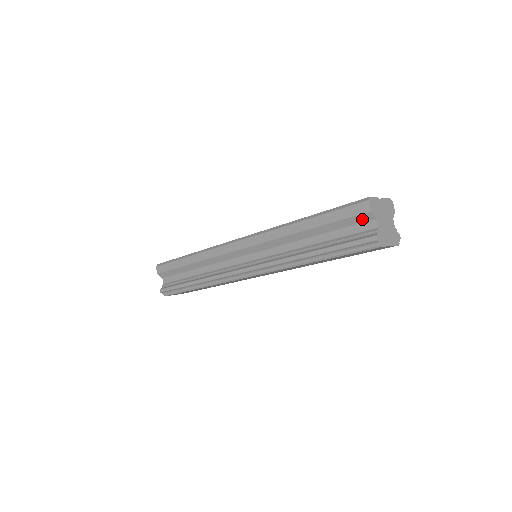
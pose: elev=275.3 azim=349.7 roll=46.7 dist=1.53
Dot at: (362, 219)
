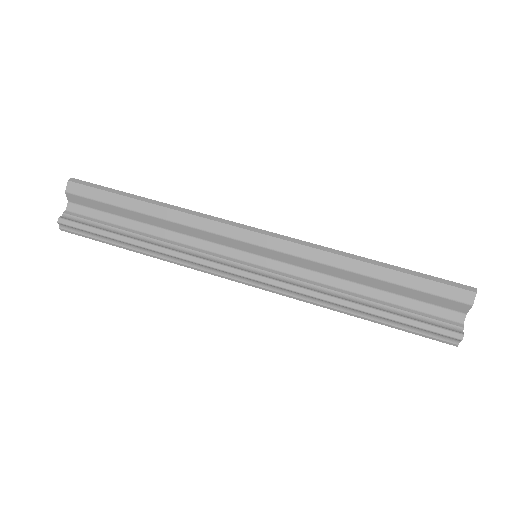
Dot at: (452, 306)
